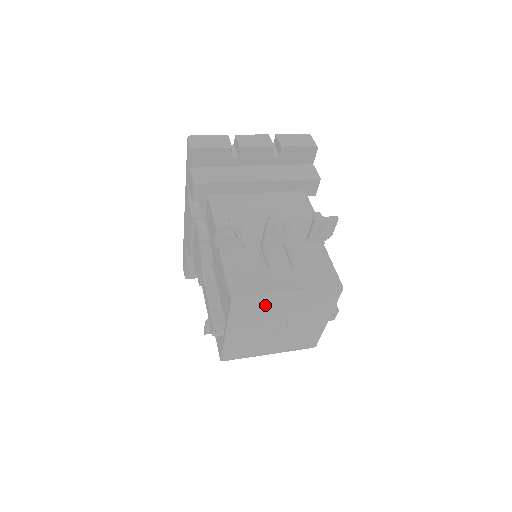
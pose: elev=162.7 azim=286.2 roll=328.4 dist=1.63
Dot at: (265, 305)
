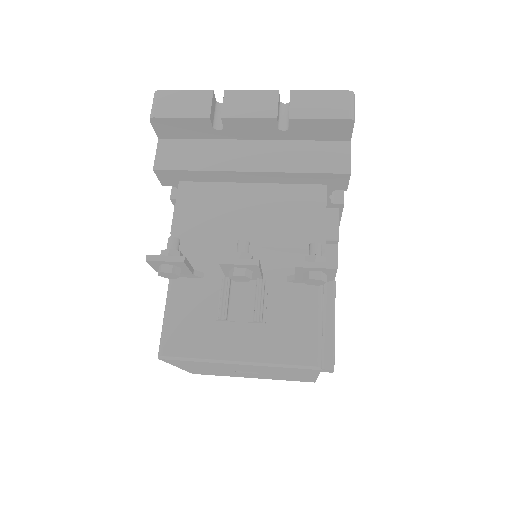
Dot at: (210, 364)
